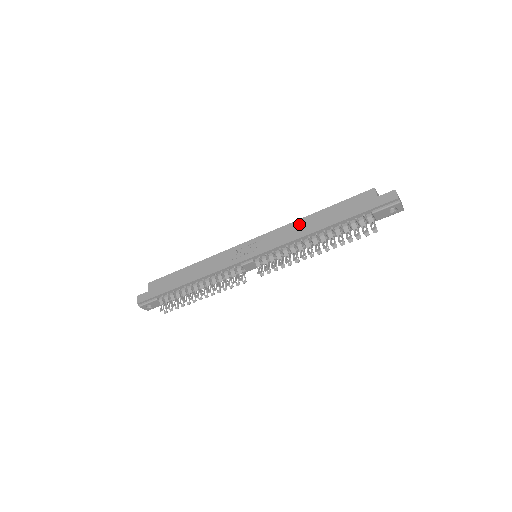
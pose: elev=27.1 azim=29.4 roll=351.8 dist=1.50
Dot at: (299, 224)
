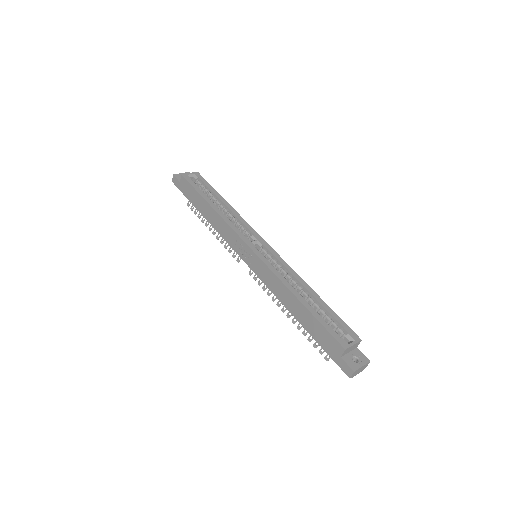
Dot at: (285, 291)
